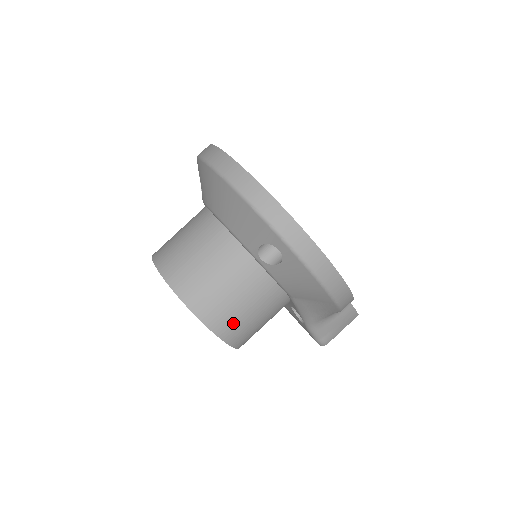
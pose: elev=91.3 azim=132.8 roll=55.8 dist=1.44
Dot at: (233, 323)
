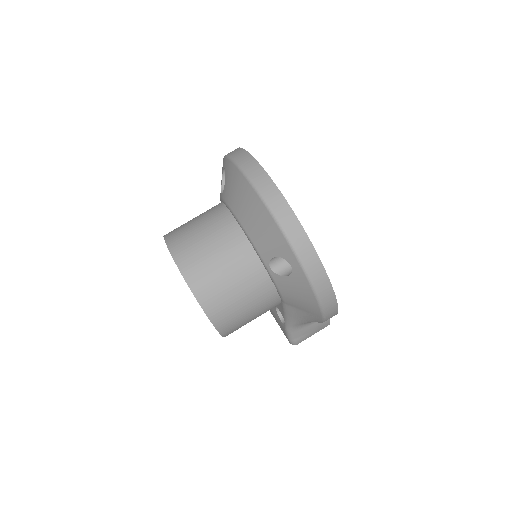
Dot at: (230, 317)
